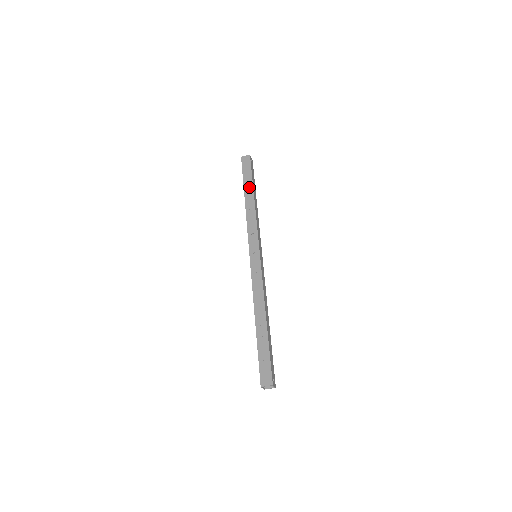
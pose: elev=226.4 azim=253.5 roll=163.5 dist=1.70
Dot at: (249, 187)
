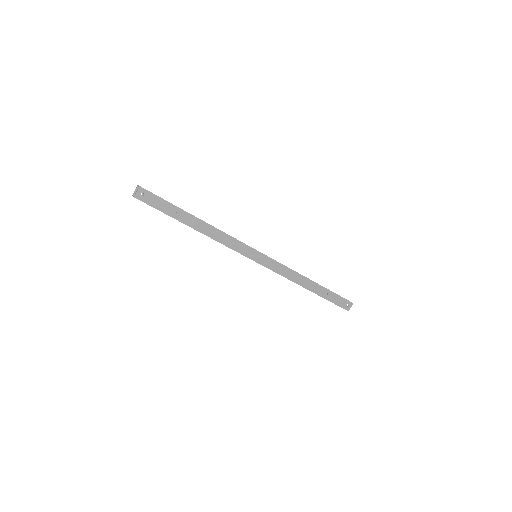
Dot at: occluded
